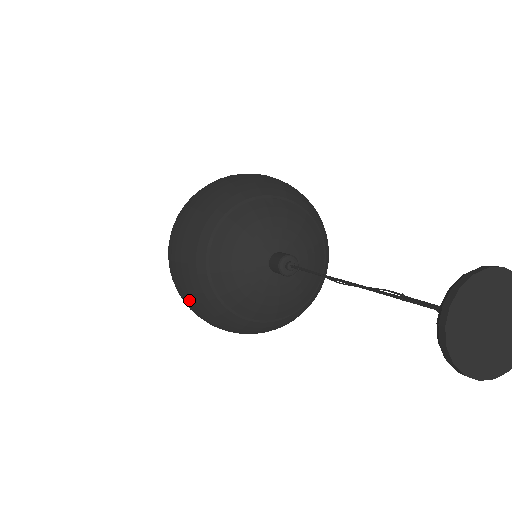
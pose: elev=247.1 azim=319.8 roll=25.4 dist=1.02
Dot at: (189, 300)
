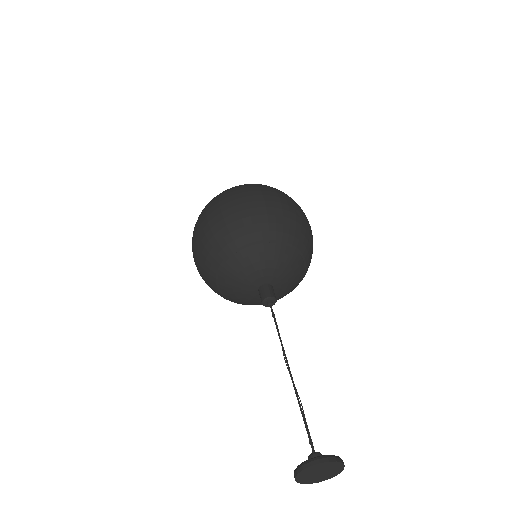
Dot at: (204, 240)
